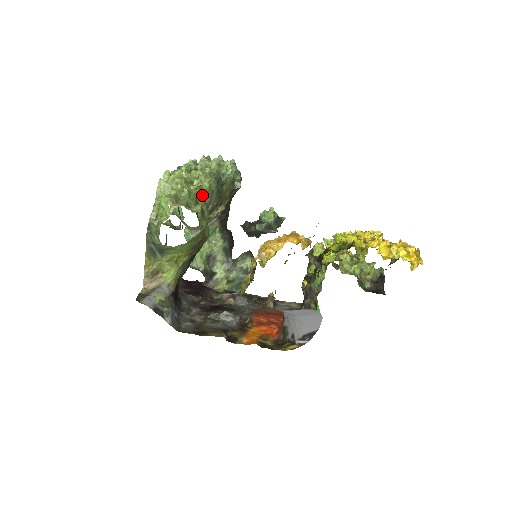
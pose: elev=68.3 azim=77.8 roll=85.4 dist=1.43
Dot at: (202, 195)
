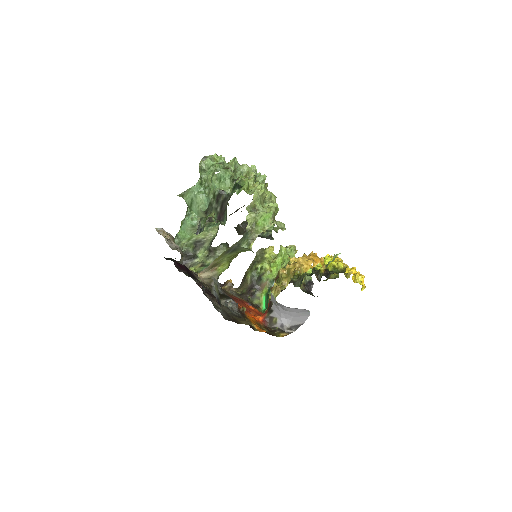
Dot at: occluded
